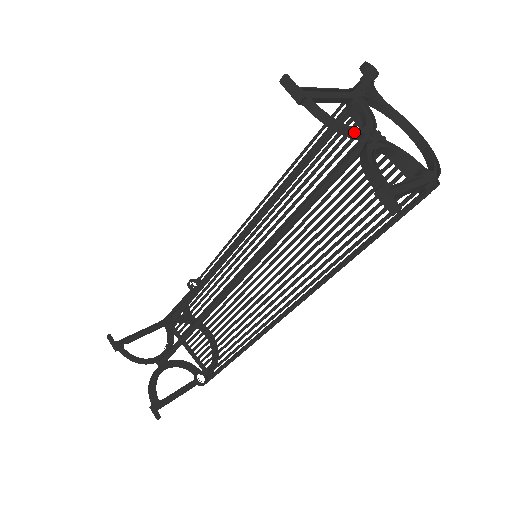
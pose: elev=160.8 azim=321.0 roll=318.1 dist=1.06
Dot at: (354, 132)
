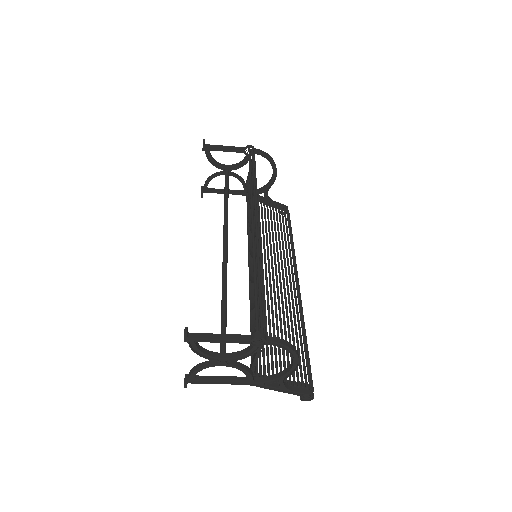
Dot at: (218, 173)
